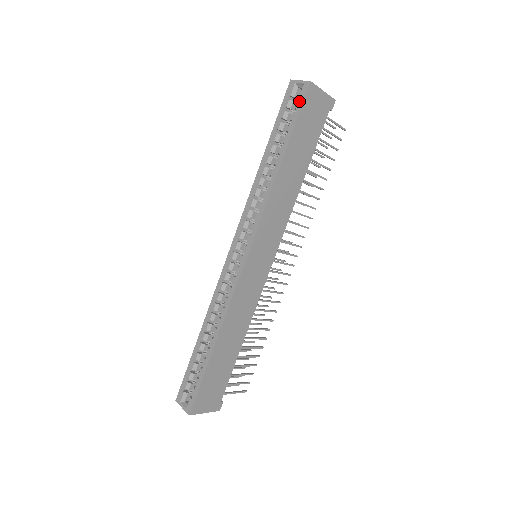
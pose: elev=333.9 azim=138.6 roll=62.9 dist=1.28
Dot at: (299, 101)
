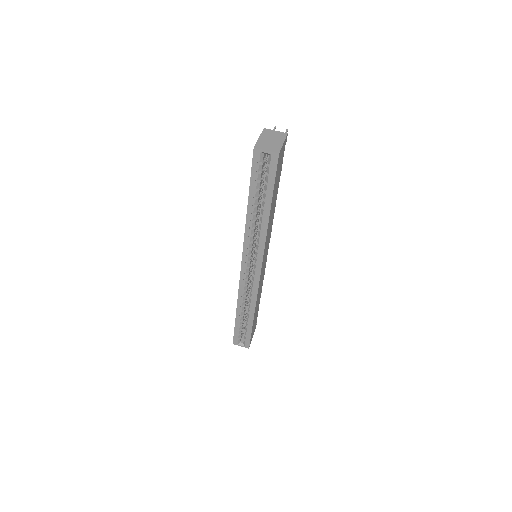
Dot at: (271, 169)
